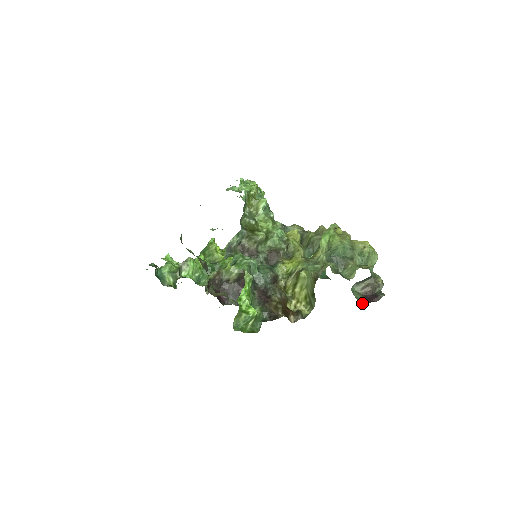
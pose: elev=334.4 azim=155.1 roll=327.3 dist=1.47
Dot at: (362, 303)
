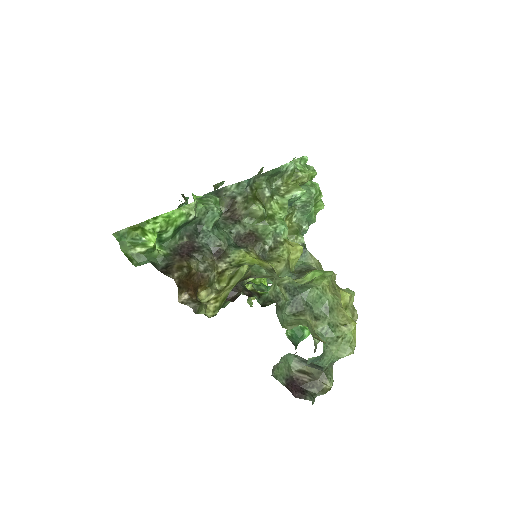
Dot at: (277, 377)
